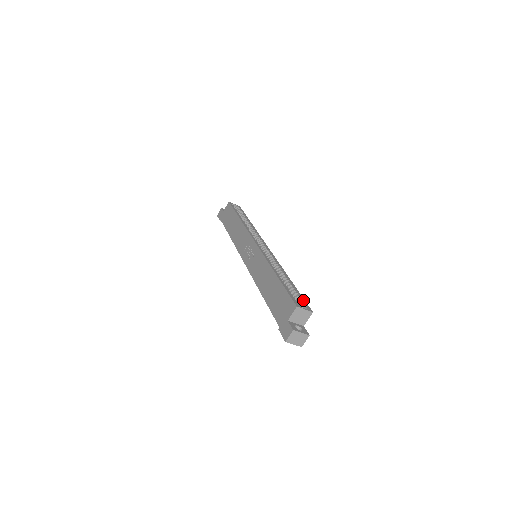
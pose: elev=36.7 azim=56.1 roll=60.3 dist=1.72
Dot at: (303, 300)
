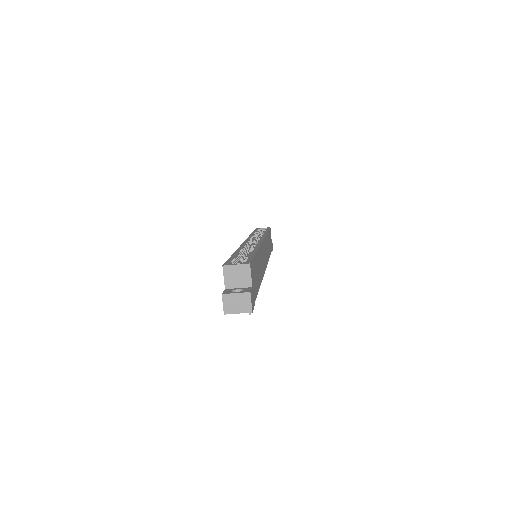
Dot at: (248, 259)
